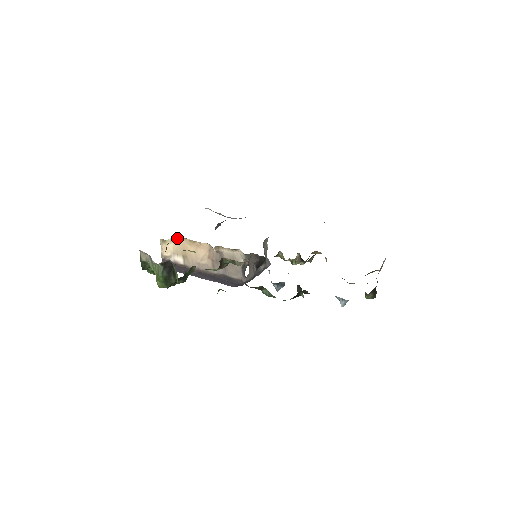
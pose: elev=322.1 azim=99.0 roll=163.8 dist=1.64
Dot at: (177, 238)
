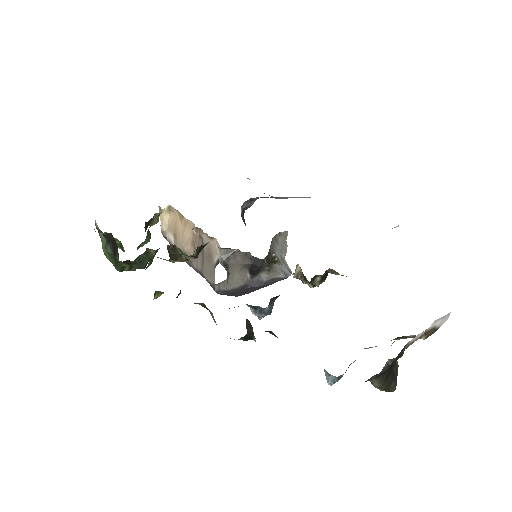
Dot at: (172, 208)
